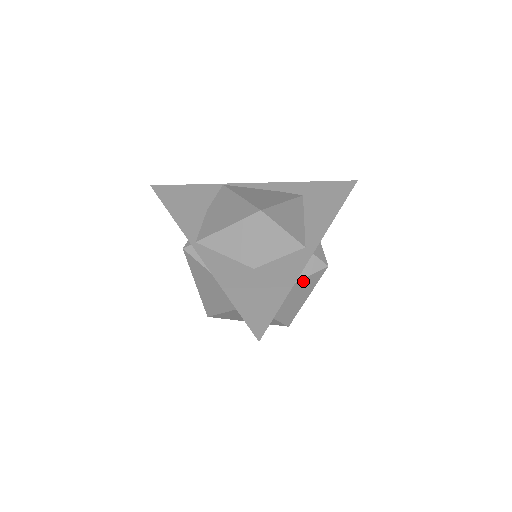
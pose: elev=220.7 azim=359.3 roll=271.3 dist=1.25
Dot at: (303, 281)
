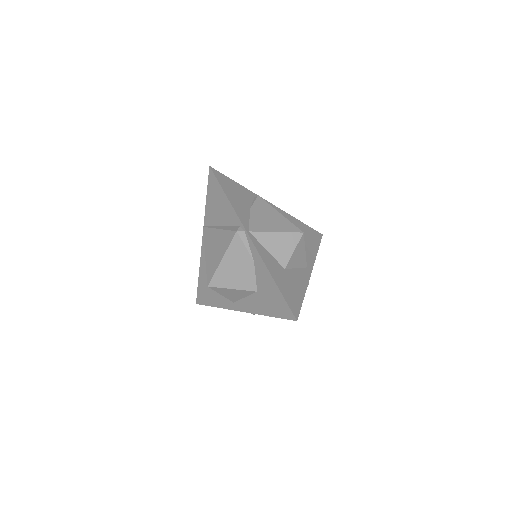
Dot at: occluded
